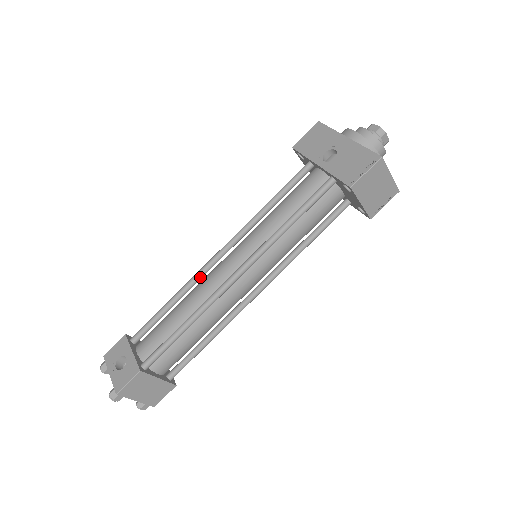
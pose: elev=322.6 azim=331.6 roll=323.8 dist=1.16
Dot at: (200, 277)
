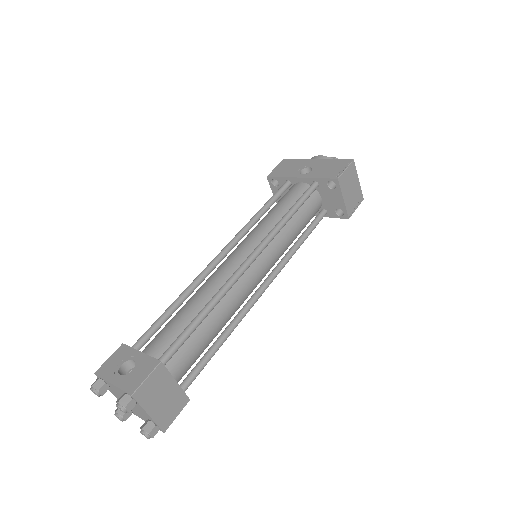
Dot at: (205, 276)
